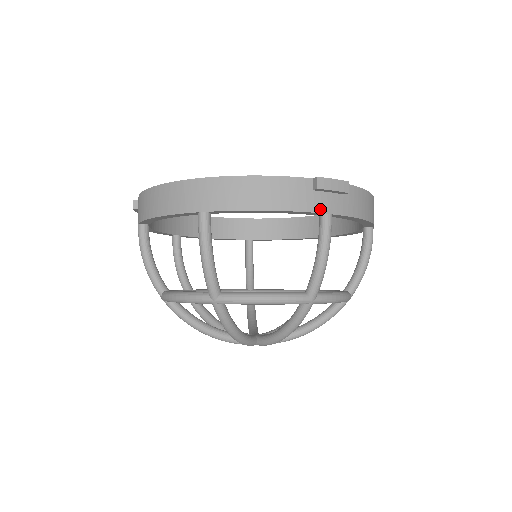
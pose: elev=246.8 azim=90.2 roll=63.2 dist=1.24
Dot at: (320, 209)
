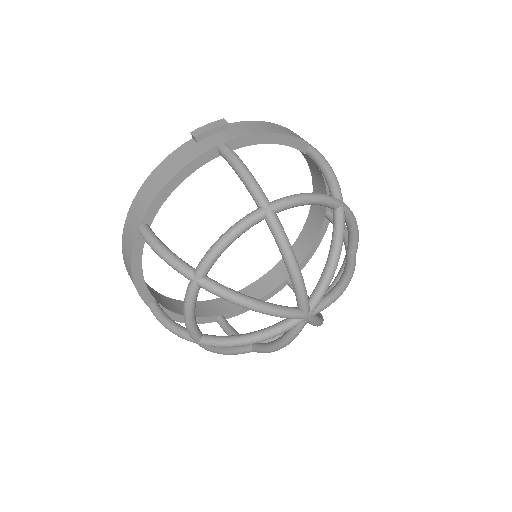
Dot at: (211, 147)
